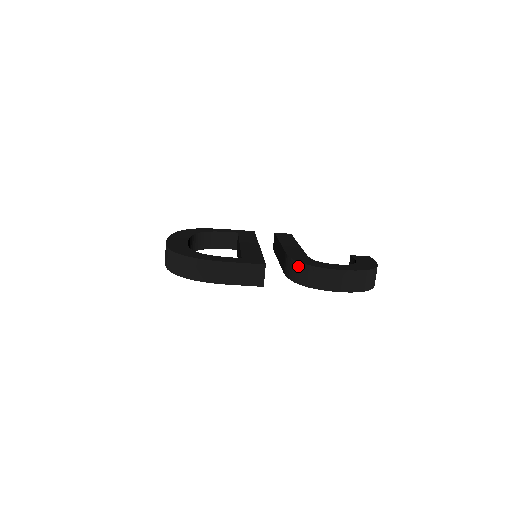
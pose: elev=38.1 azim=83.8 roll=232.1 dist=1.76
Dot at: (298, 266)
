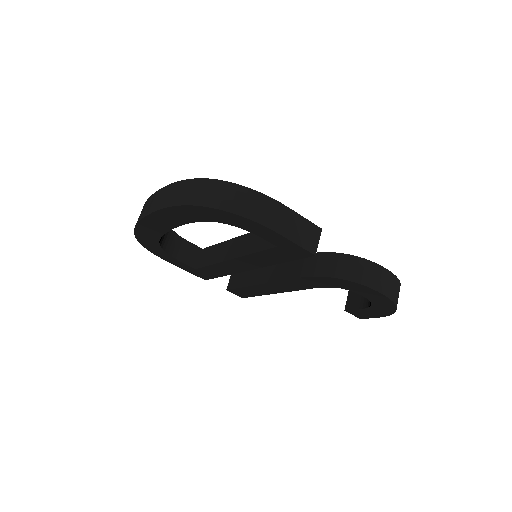
Dot at: (335, 257)
